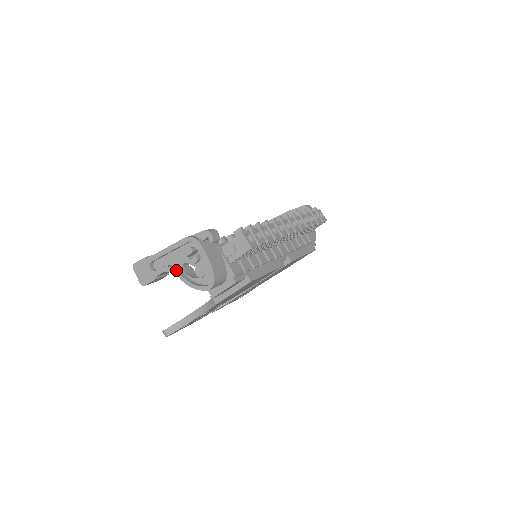
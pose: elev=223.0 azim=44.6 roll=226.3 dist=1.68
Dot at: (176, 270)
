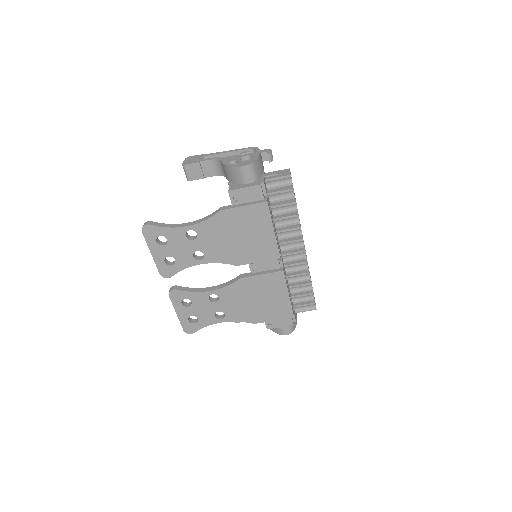
Dot at: (224, 159)
